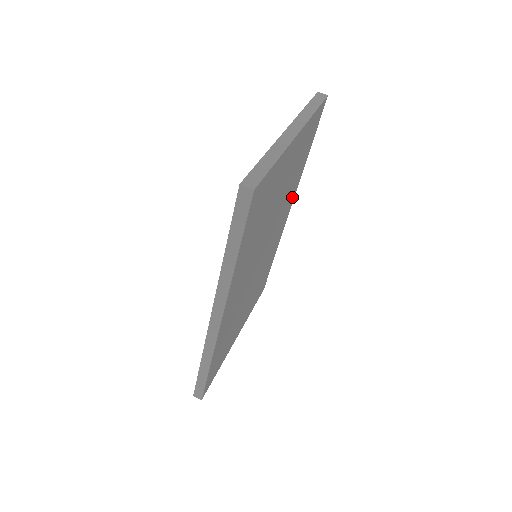
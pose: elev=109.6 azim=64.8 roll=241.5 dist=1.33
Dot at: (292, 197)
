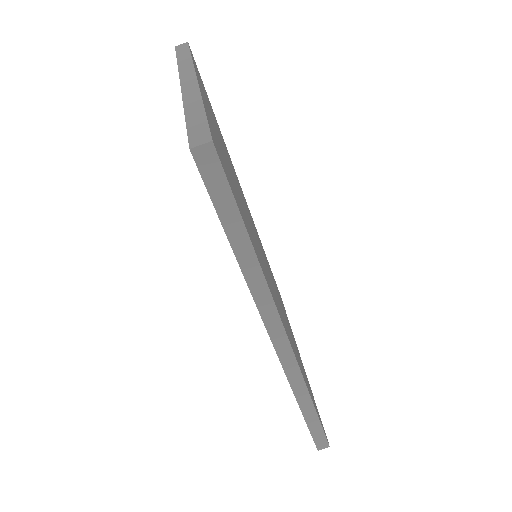
Dot at: occluded
